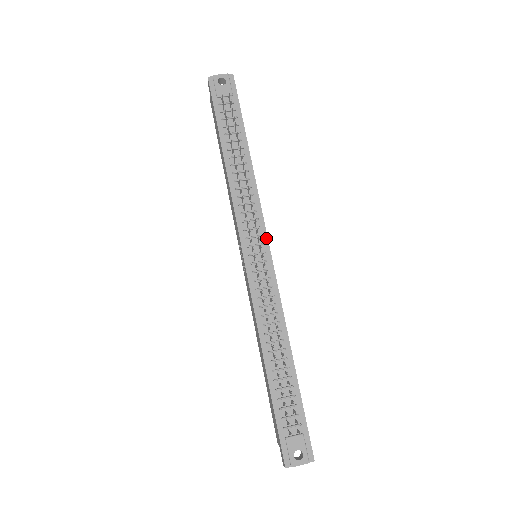
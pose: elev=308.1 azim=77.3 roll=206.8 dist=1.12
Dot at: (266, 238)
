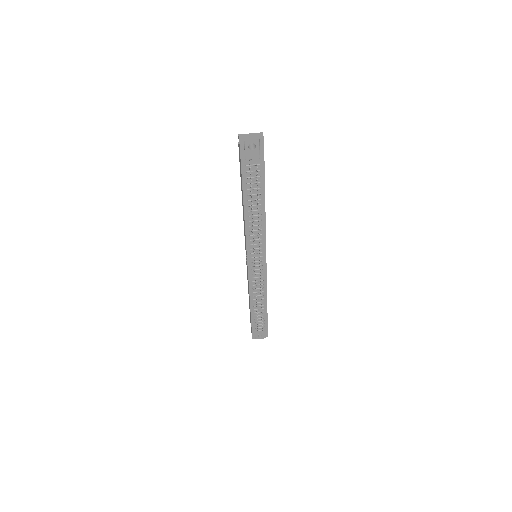
Dot at: (265, 253)
